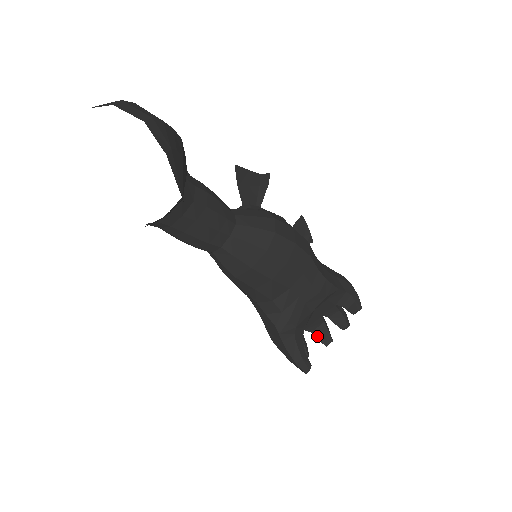
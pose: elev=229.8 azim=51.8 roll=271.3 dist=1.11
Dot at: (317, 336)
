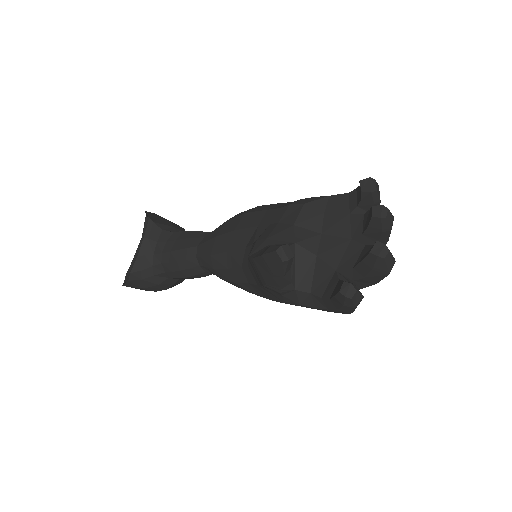
Dot at: (359, 262)
